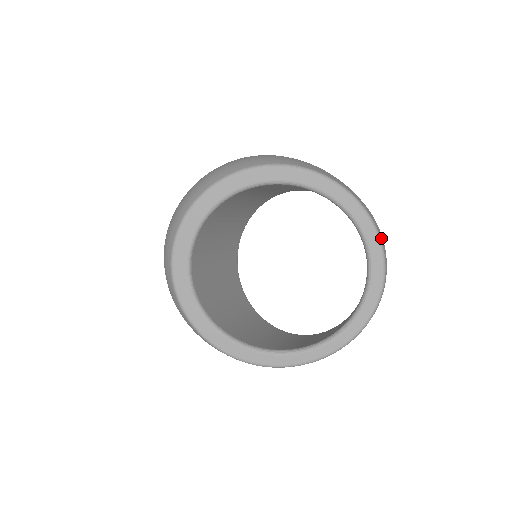
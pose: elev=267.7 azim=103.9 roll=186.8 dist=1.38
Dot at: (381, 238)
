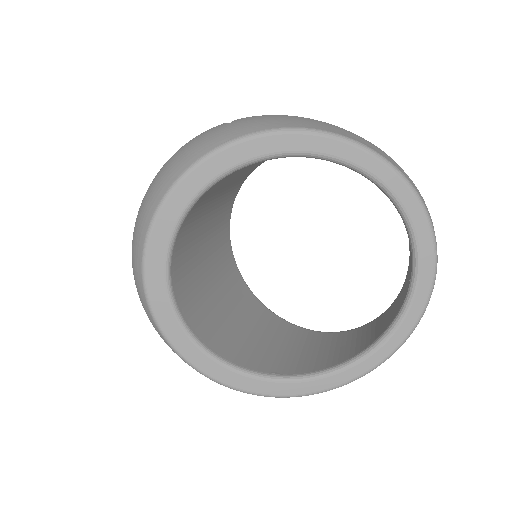
Dot at: (419, 194)
